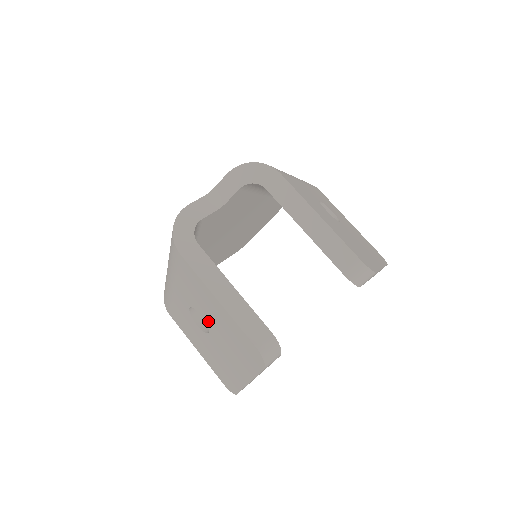
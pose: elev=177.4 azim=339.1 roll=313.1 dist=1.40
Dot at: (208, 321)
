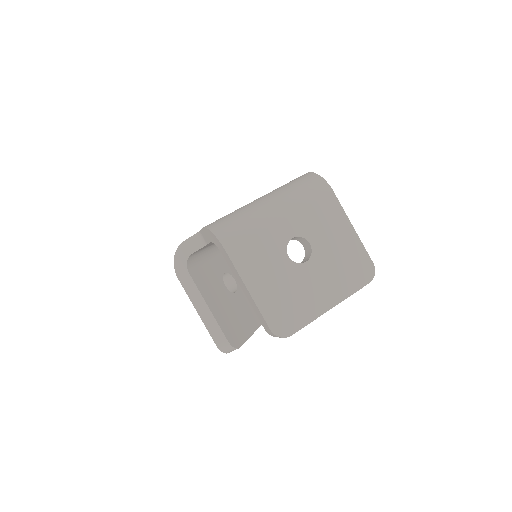
Dot at: occluded
